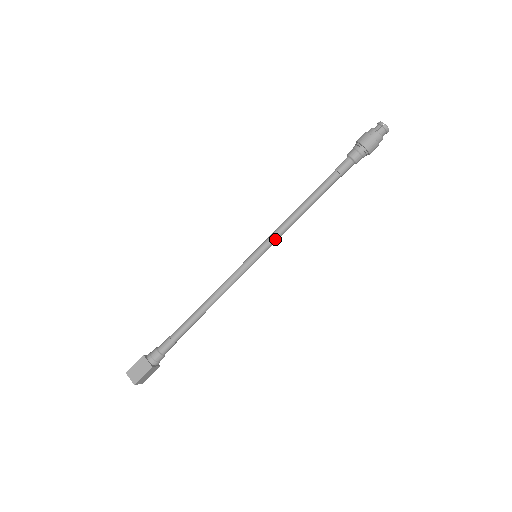
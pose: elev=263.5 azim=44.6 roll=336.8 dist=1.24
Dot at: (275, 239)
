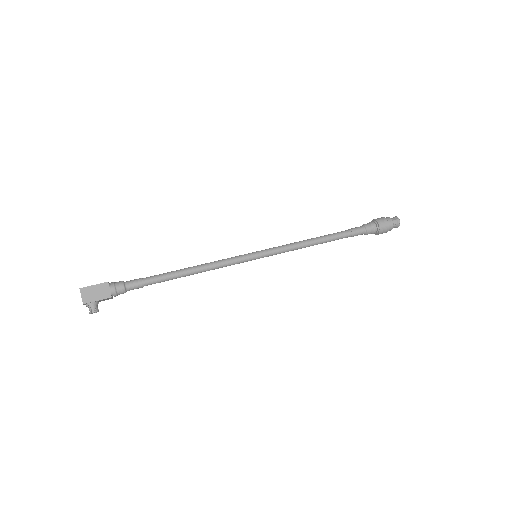
Dot at: (278, 247)
